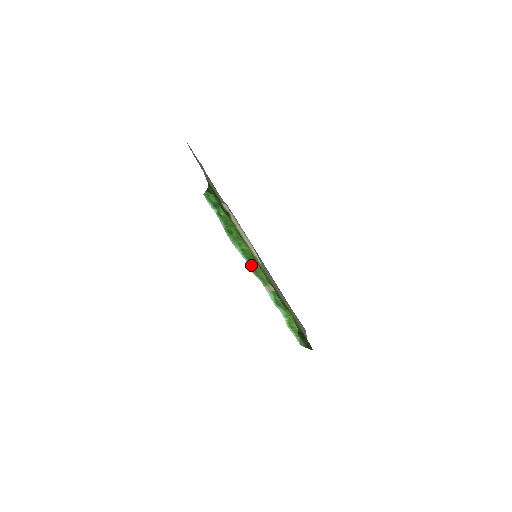
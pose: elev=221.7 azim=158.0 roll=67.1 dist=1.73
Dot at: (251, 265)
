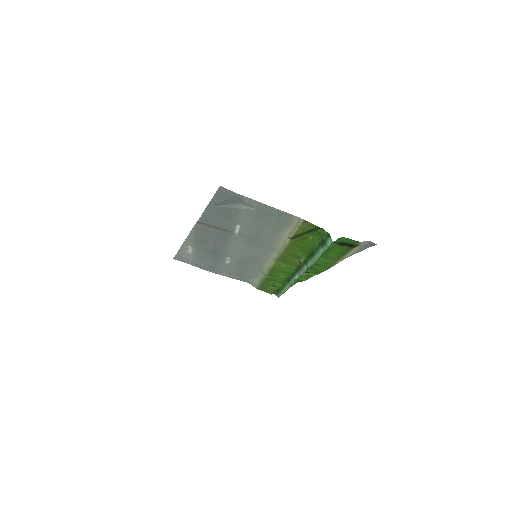
Dot at: occluded
